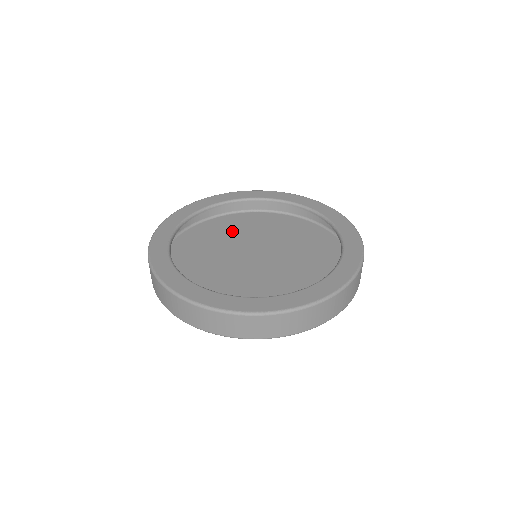
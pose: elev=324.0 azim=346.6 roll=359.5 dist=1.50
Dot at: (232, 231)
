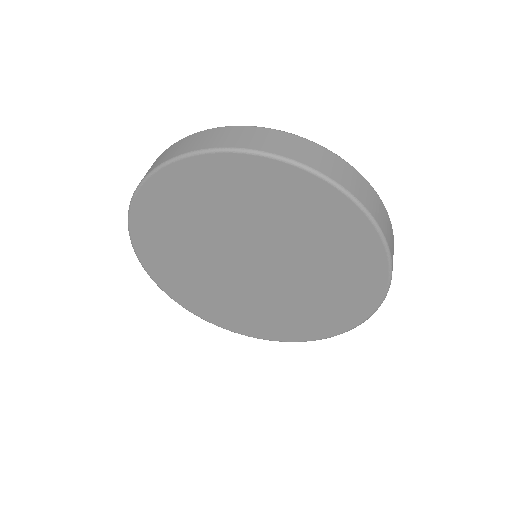
Dot at: occluded
